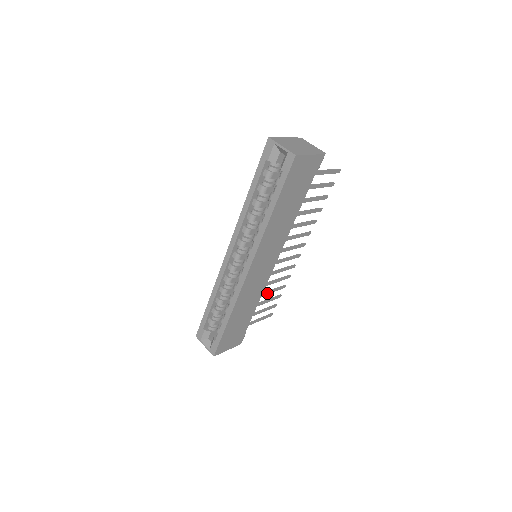
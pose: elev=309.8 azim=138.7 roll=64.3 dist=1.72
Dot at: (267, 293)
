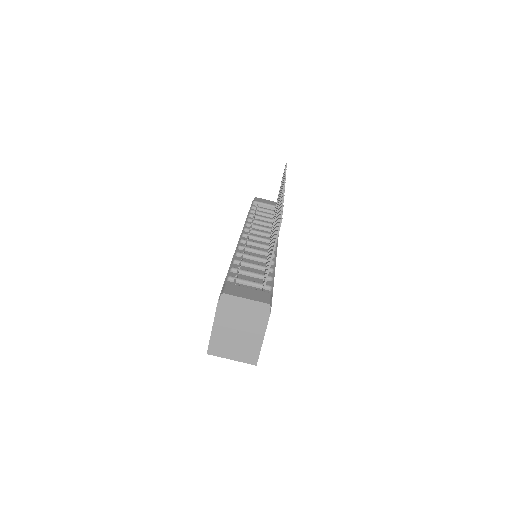
Dot at: occluded
